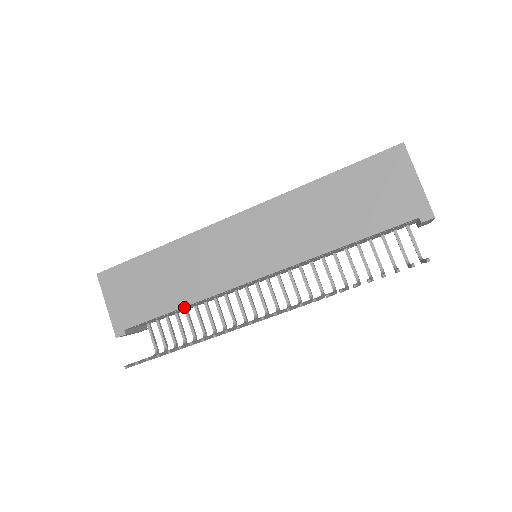
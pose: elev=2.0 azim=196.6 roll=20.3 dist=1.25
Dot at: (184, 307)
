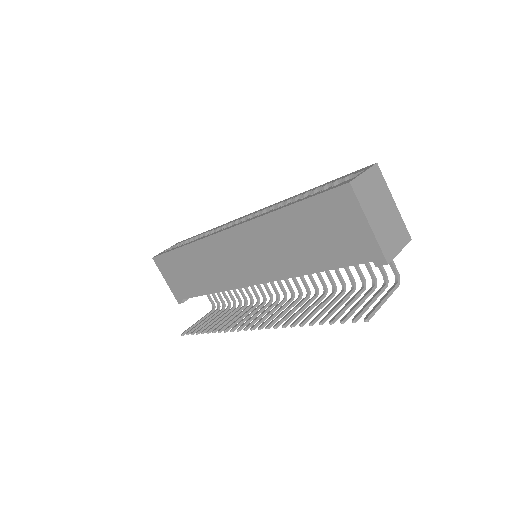
Dot at: occluded
